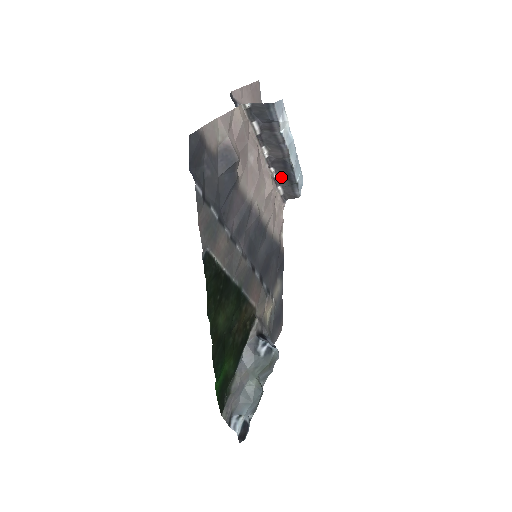
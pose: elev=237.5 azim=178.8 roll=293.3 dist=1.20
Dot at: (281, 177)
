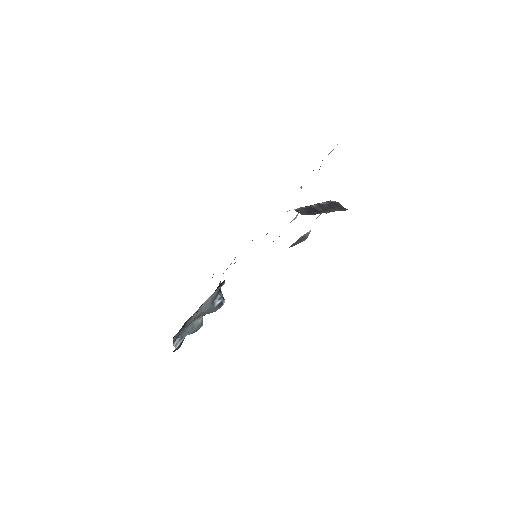
Dot at: (305, 208)
